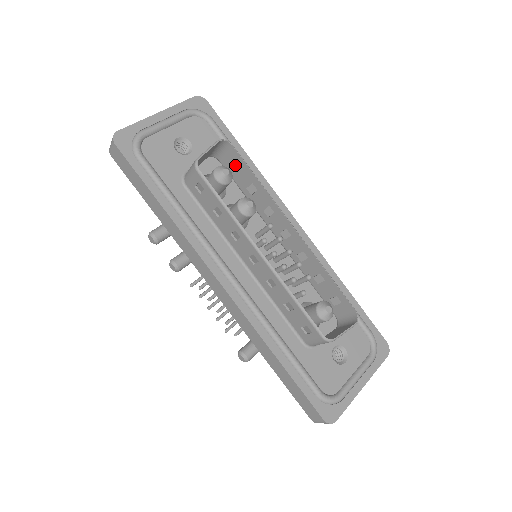
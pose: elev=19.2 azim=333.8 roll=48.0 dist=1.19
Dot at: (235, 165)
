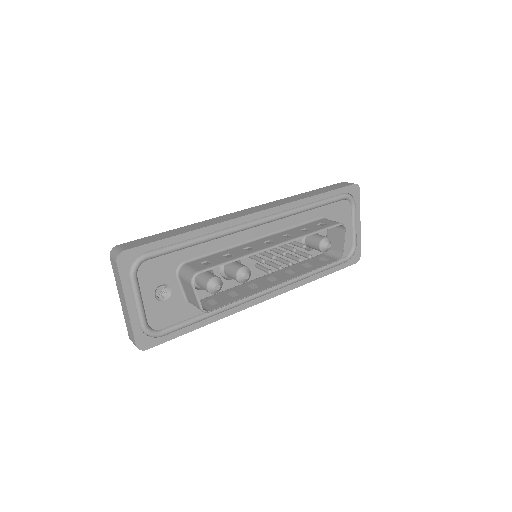
Dot at: occluded
